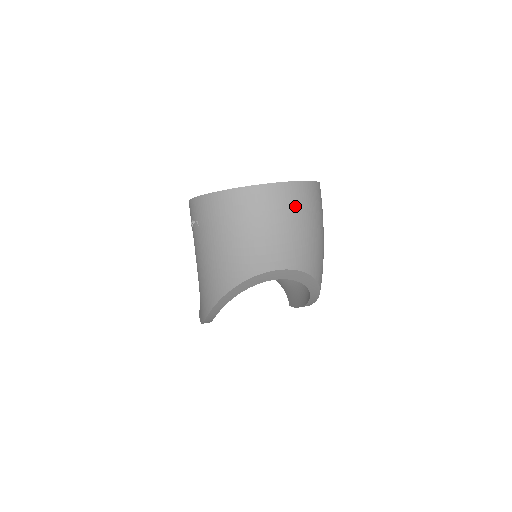
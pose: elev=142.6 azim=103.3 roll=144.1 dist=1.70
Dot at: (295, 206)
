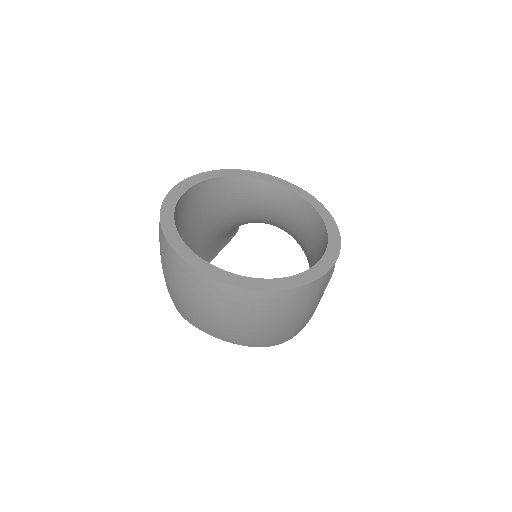
Dot at: (240, 309)
